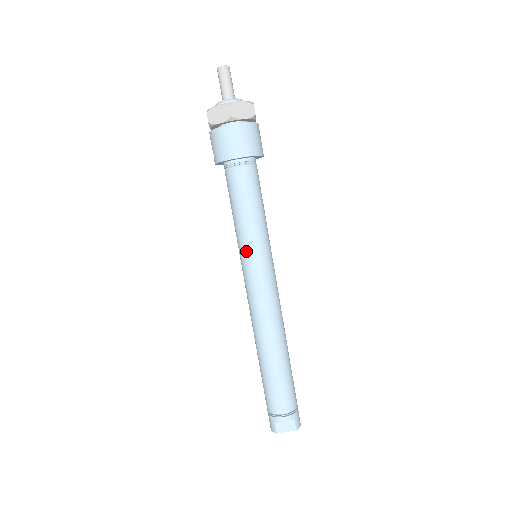
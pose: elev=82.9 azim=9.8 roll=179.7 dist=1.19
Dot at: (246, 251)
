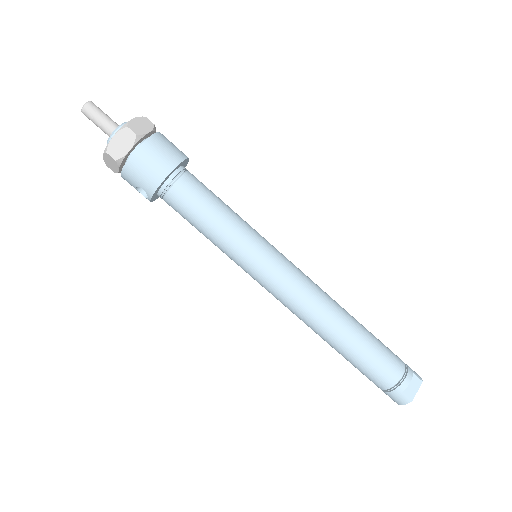
Dot at: (248, 254)
